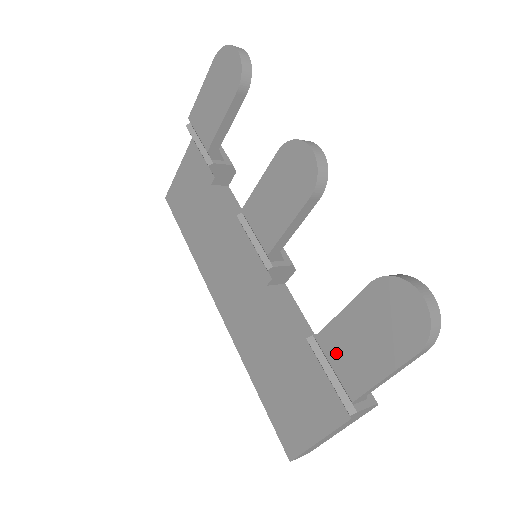
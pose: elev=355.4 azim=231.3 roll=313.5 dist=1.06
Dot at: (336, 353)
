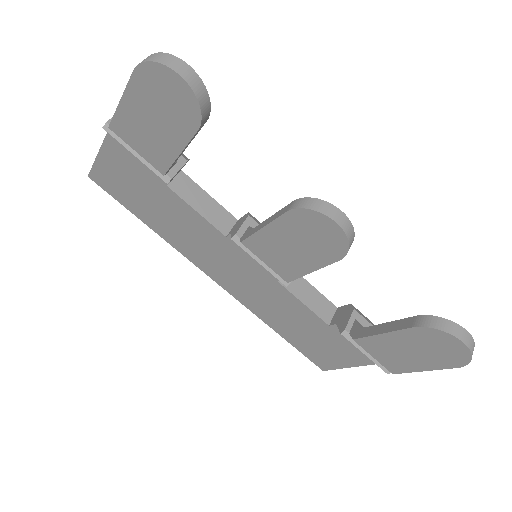
Dot at: (377, 352)
